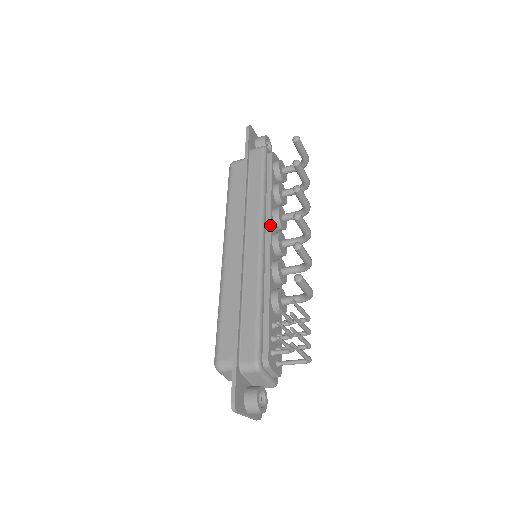
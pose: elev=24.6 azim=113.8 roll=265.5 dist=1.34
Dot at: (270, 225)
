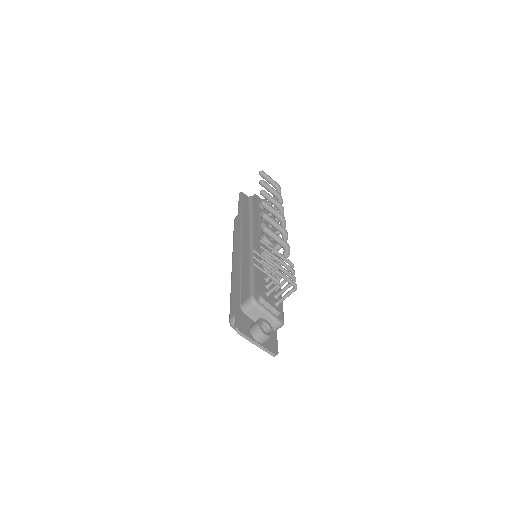
Dot at: (258, 229)
